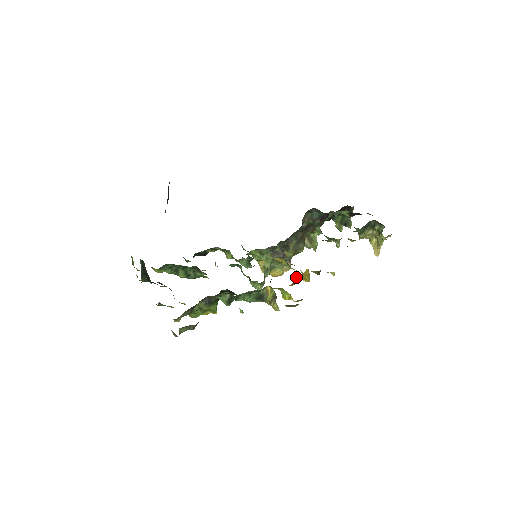
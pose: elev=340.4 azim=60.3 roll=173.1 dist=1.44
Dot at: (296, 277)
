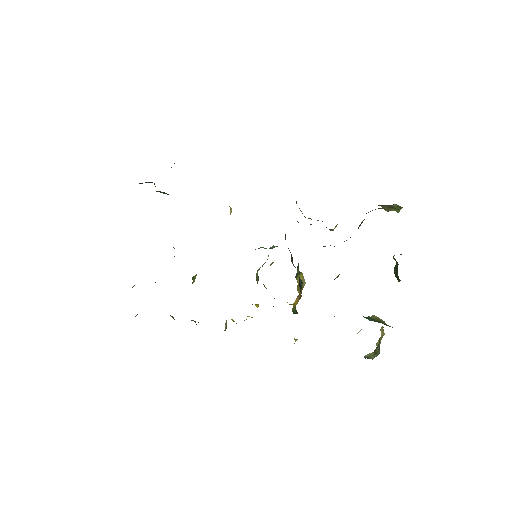
Dot at: (273, 306)
